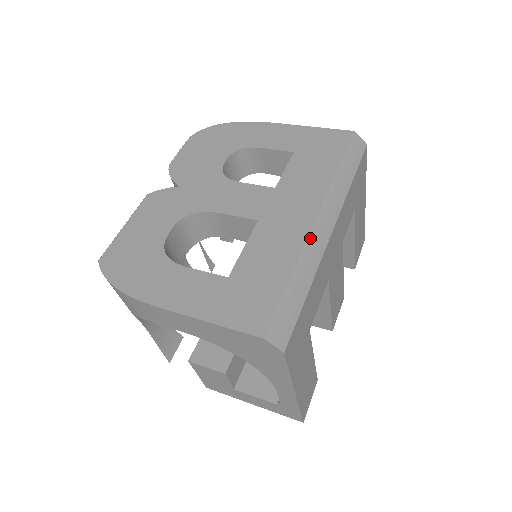
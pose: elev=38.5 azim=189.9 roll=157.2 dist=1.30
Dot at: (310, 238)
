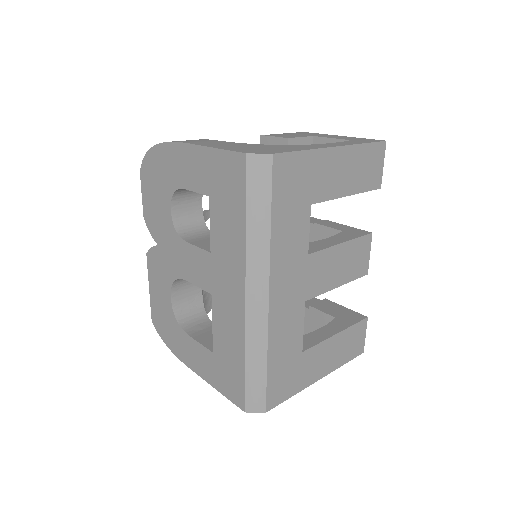
Dot at: (248, 320)
